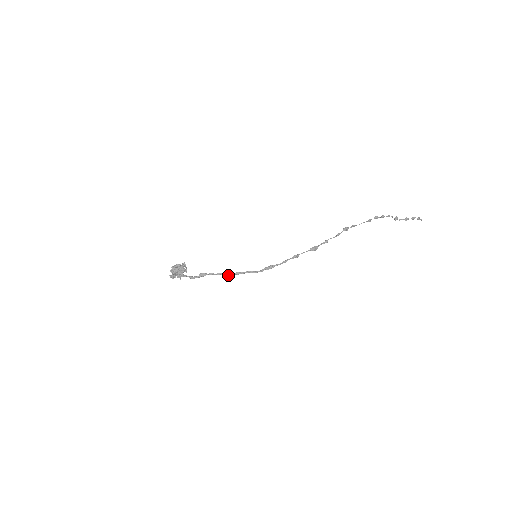
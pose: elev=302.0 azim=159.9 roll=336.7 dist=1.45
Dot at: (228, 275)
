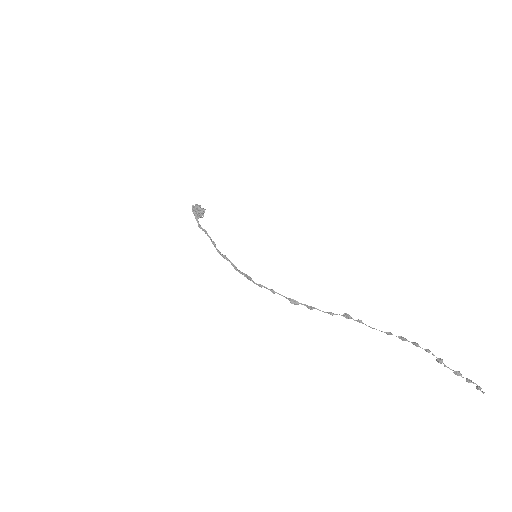
Dot at: (217, 250)
